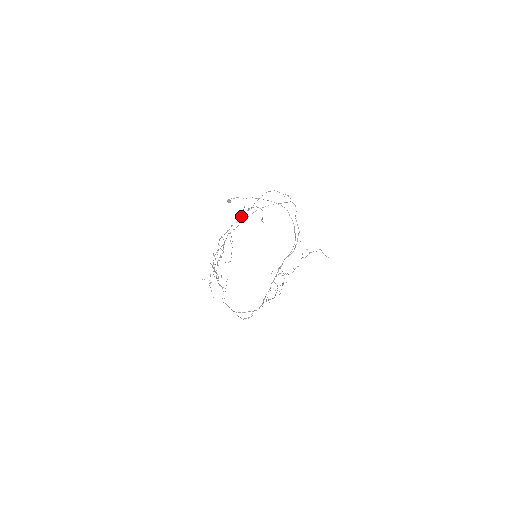
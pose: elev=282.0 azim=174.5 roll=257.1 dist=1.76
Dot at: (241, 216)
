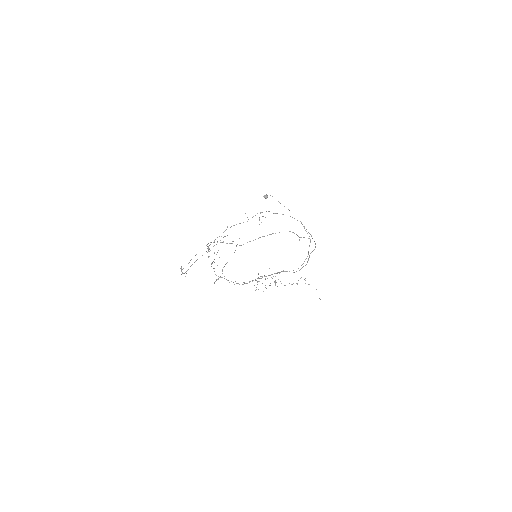
Dot at: (231, 243)
